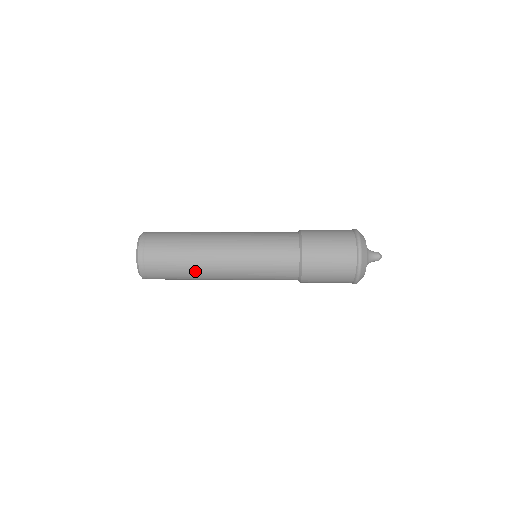
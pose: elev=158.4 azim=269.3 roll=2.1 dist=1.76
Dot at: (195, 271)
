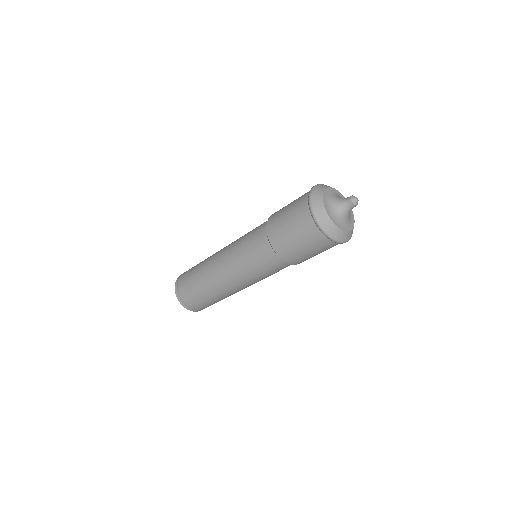
Dot at: (211, 291)
